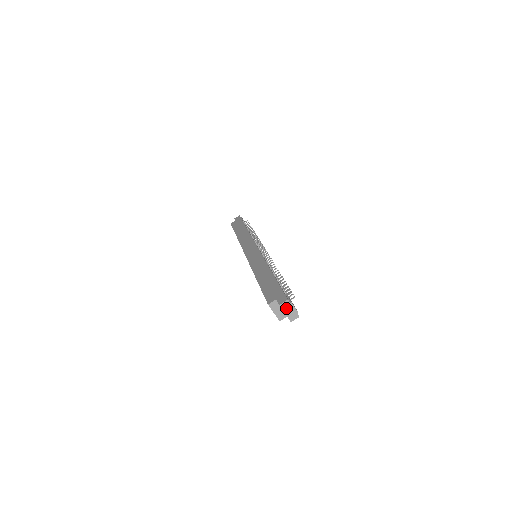
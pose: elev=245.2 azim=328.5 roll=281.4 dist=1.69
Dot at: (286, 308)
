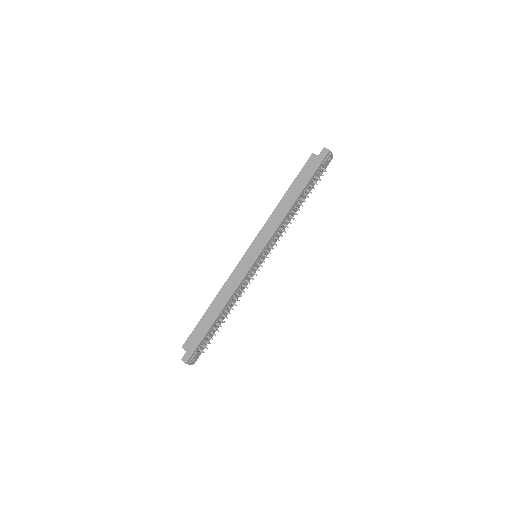
Dot at: occluded
